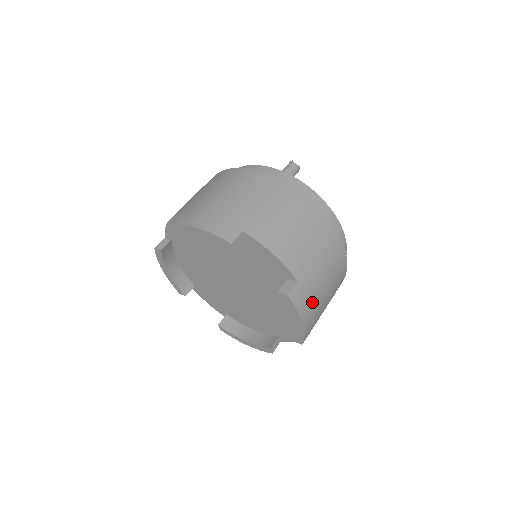
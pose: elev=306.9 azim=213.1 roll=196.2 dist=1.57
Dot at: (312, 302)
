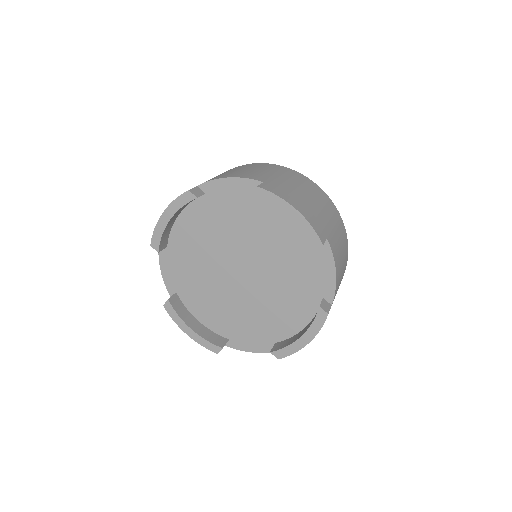
Dot at: occluded
